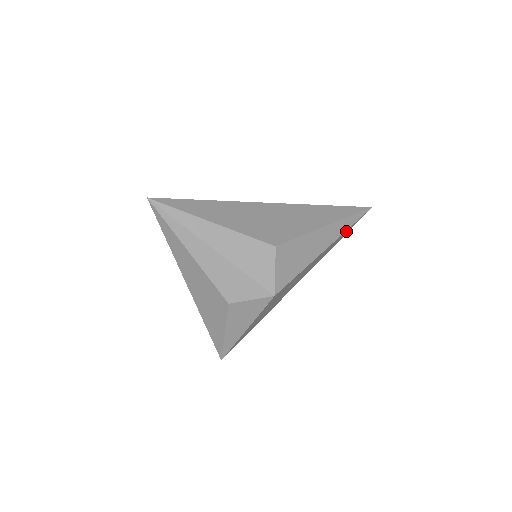
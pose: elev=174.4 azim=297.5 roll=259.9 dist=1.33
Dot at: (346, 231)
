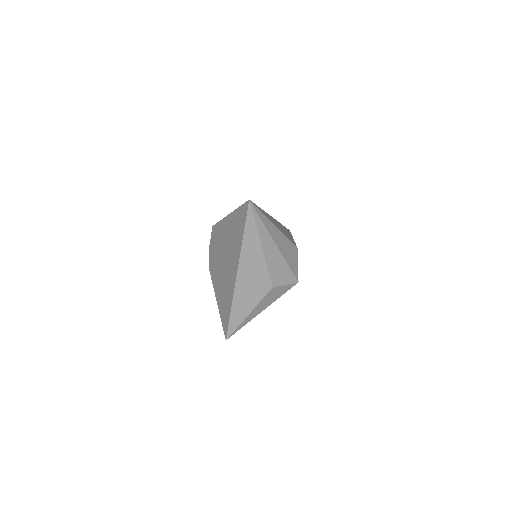
Dot at: occluded
